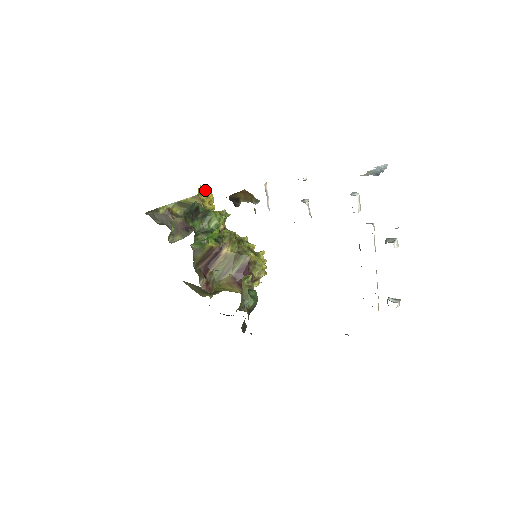
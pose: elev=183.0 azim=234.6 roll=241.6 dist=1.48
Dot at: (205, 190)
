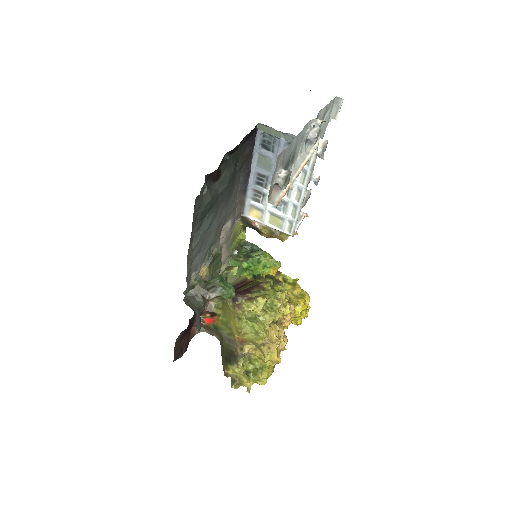
Dot at: (295, 281)
